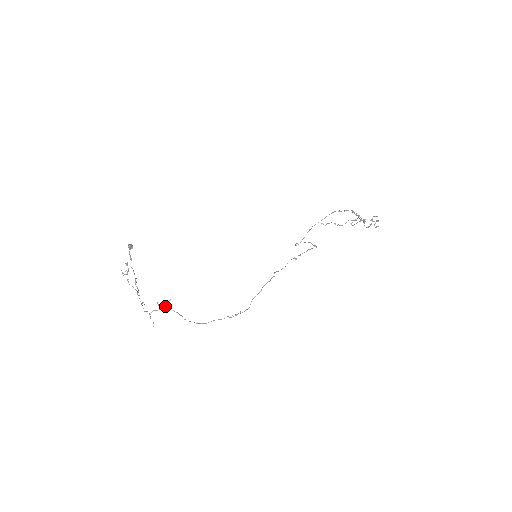
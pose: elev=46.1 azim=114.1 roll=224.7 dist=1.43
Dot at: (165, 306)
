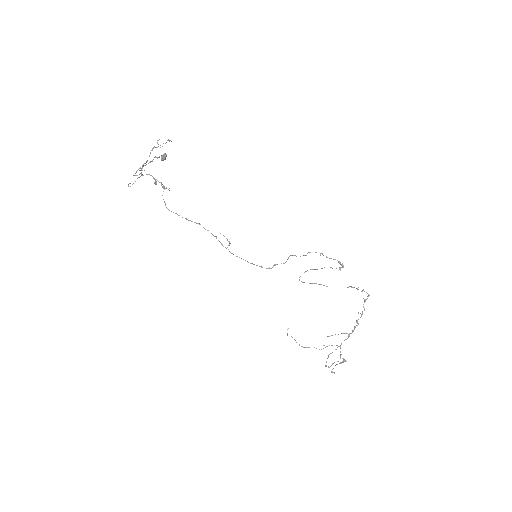
Dot at: occluded
